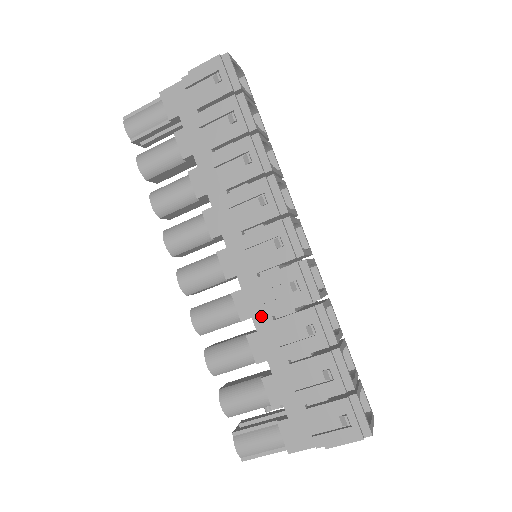
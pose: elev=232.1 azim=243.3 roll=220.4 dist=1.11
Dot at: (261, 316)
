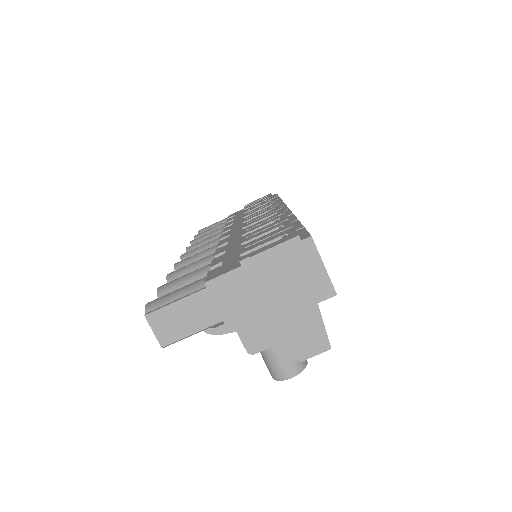
Dot at: (237, 238)
